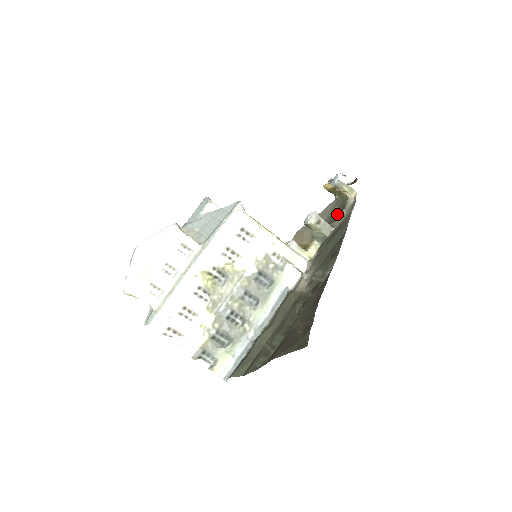
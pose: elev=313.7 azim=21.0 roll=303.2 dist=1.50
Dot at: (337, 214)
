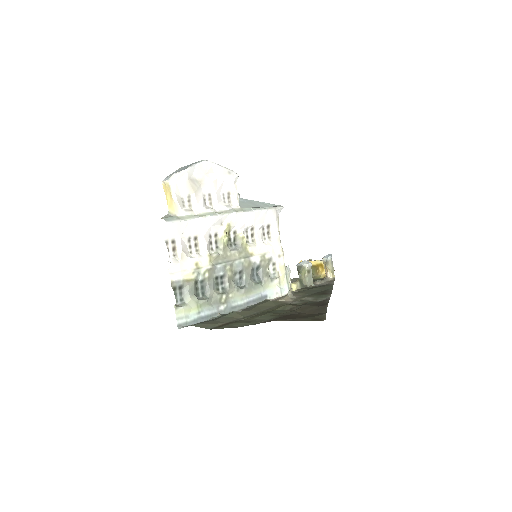
Dot at: occluded
